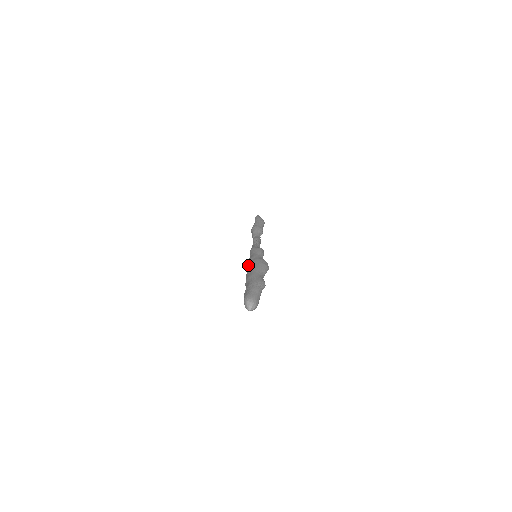
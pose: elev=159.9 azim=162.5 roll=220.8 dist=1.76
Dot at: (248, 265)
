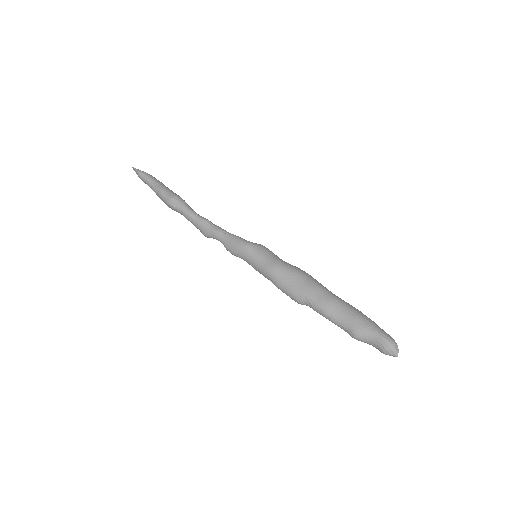
Dot at: (288, 276)
